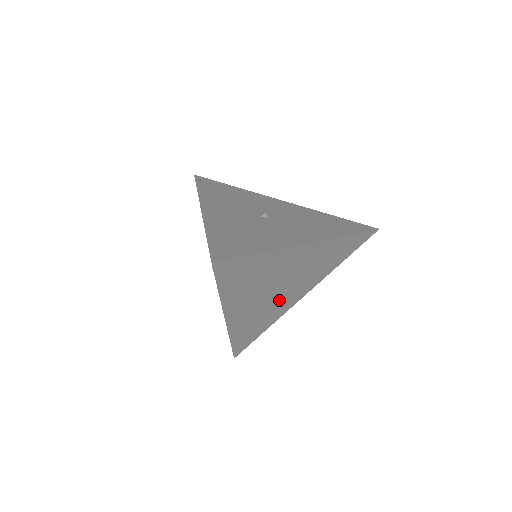
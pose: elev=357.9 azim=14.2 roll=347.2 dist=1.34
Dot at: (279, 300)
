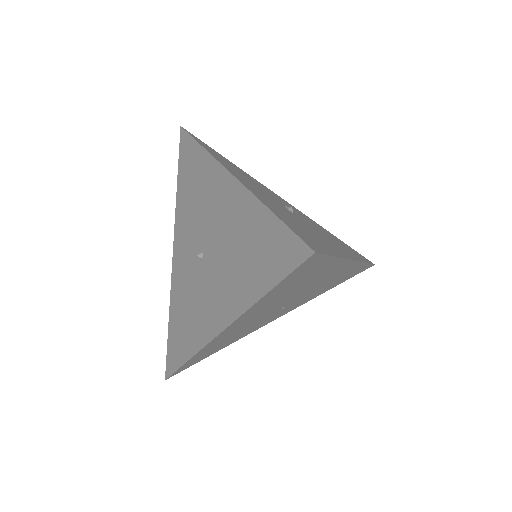
Dot at: (266, 318)
